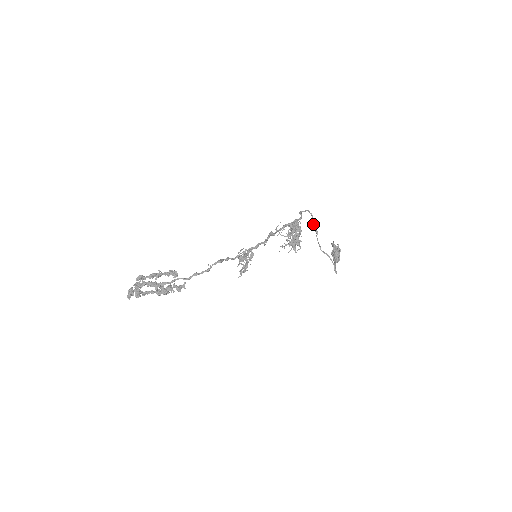
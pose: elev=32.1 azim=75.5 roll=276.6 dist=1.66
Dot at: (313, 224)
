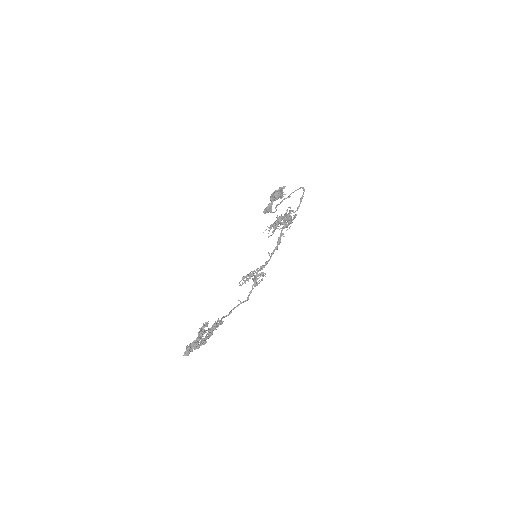
Dot at: occluded
